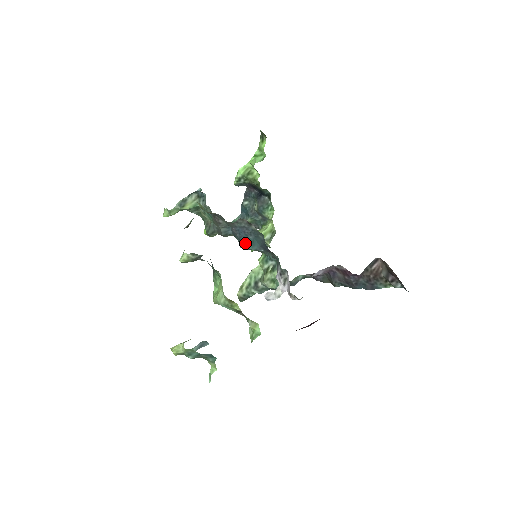
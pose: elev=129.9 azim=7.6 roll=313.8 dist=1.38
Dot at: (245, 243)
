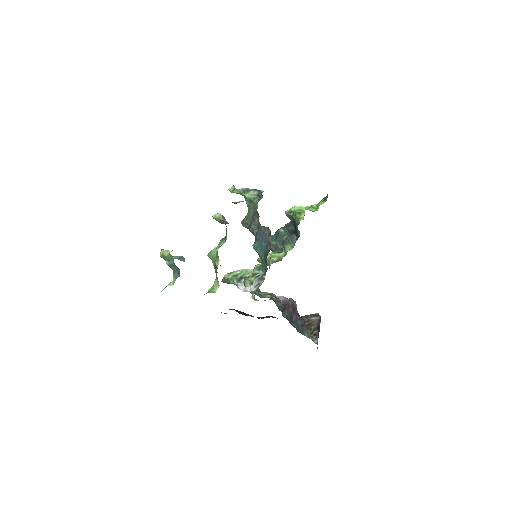
Dot at: (257, 245)
